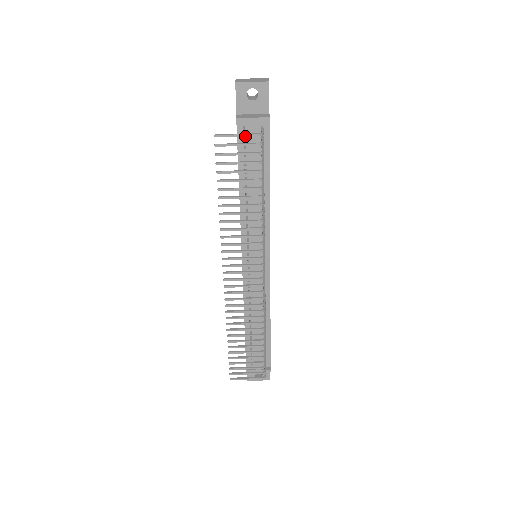
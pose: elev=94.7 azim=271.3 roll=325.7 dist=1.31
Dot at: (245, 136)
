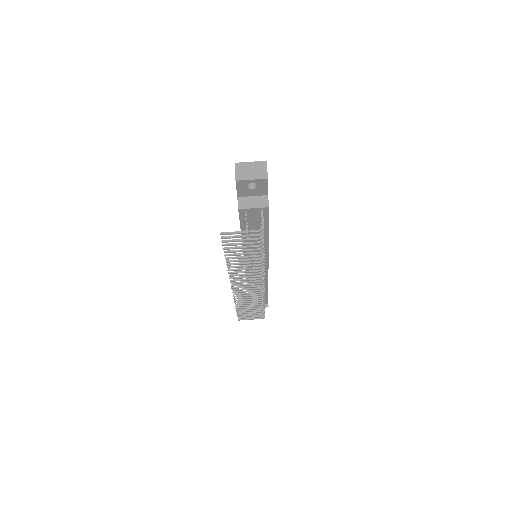
Dot at: occluded
